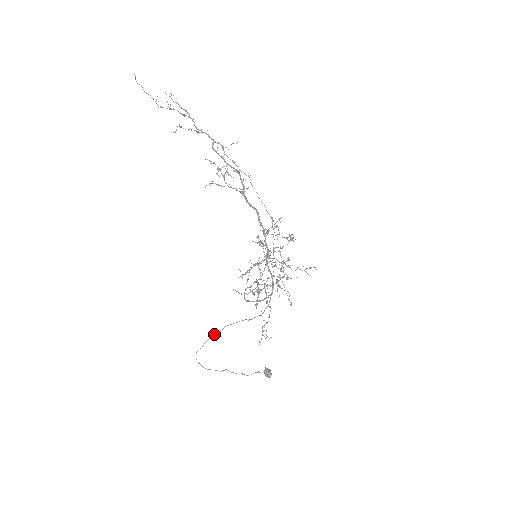
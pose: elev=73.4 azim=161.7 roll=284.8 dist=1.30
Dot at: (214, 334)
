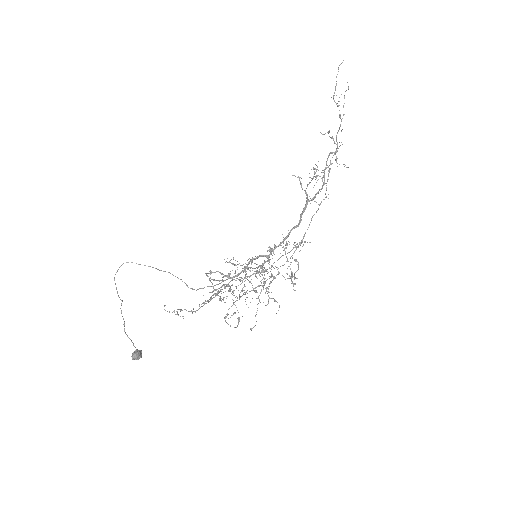
Dot at: occluded
